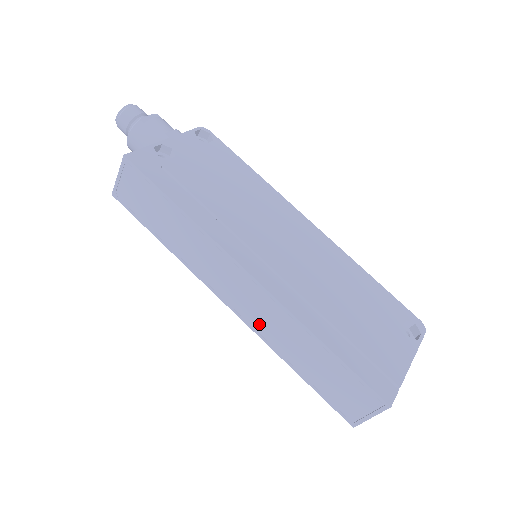
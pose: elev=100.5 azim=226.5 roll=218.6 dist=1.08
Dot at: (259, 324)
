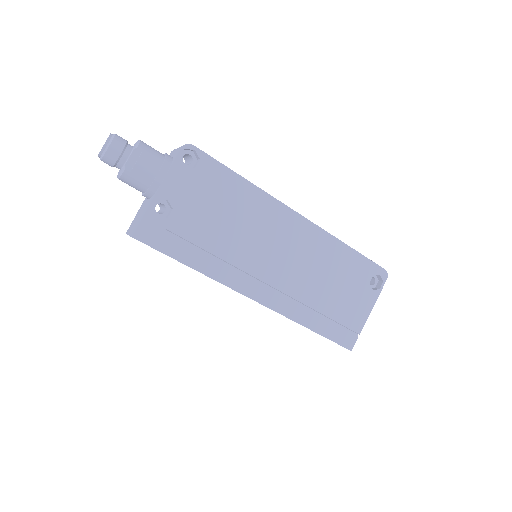
Dot at: occluded
